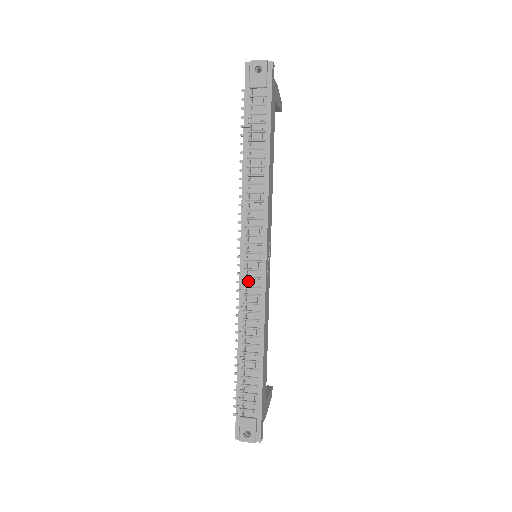
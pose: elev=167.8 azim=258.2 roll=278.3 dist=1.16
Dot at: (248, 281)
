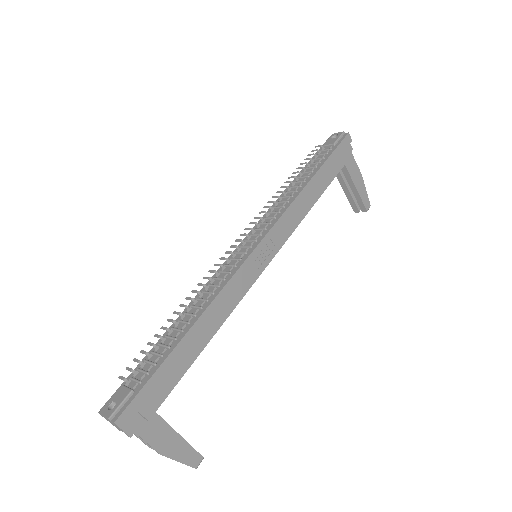
Dot at: (231, 262)
